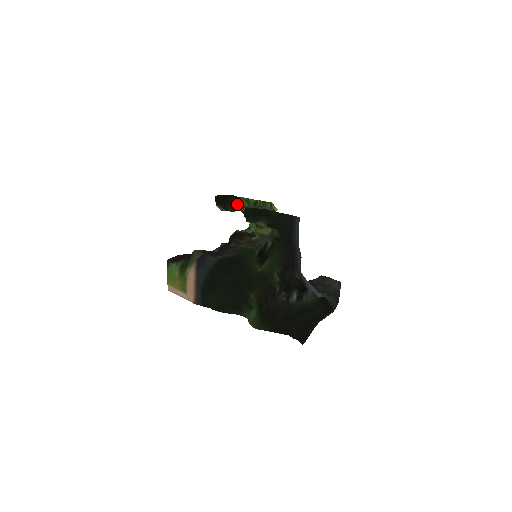
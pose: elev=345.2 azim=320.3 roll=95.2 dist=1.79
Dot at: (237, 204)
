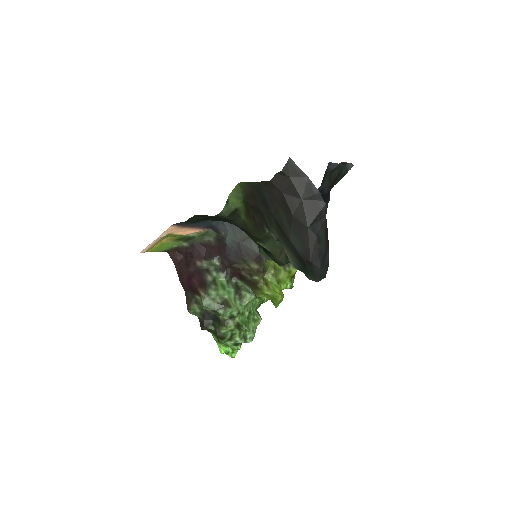
Dot at: occluded
